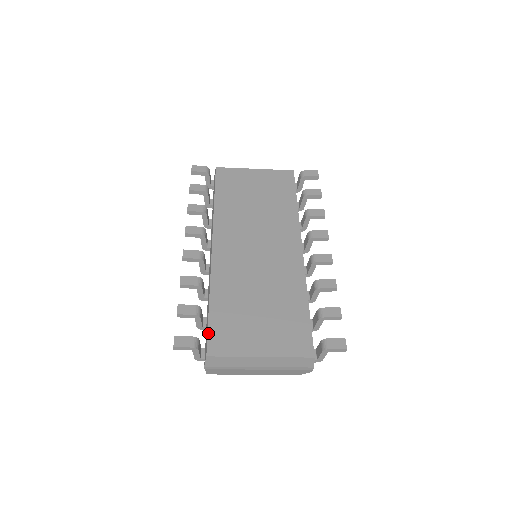
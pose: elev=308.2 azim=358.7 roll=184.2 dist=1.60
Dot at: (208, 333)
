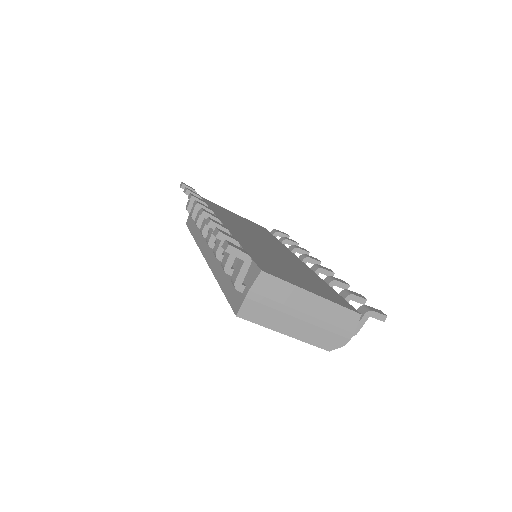
Dot at: (253, 259)
